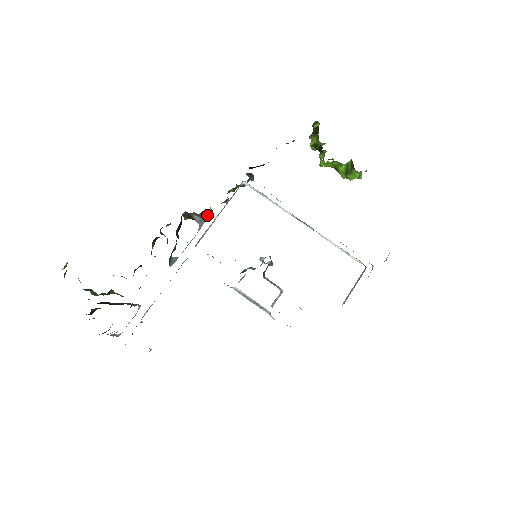
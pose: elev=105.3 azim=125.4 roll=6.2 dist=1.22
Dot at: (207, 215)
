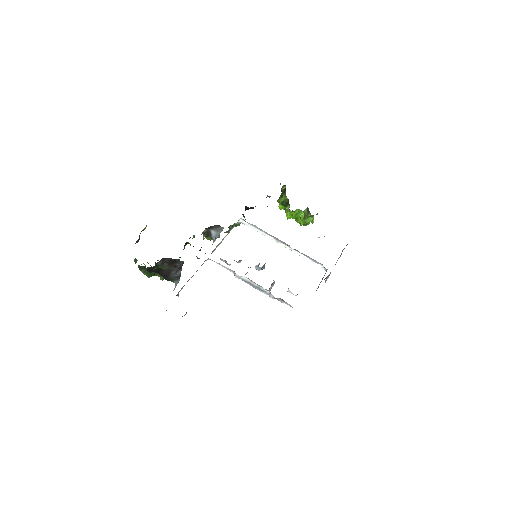
Dot at: (223, 228)
